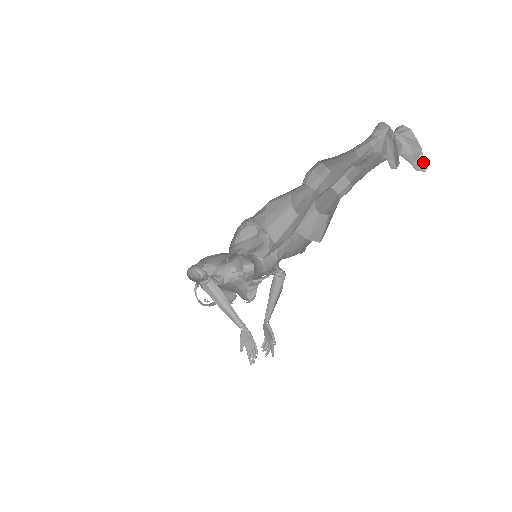
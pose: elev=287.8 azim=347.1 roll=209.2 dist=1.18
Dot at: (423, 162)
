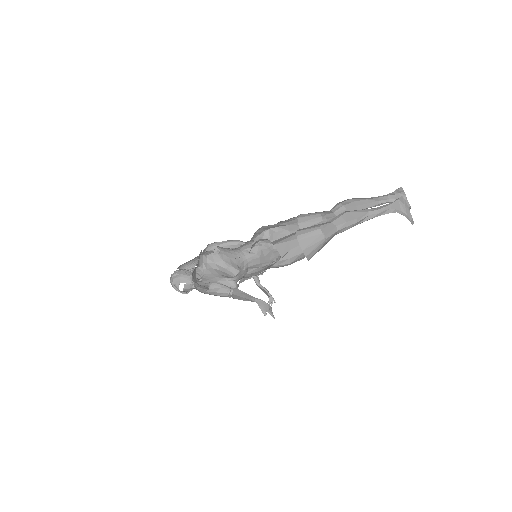
Dot at: (408, 202)
